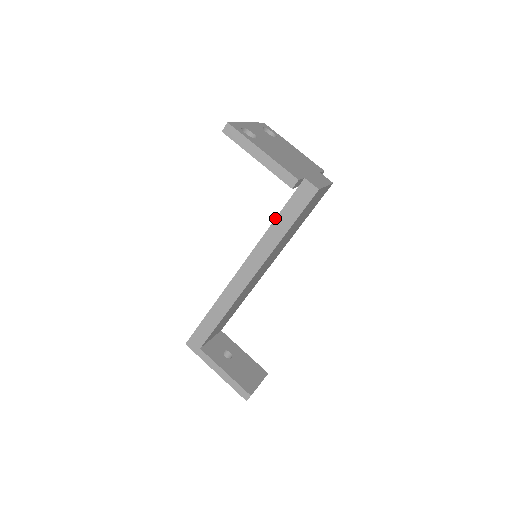
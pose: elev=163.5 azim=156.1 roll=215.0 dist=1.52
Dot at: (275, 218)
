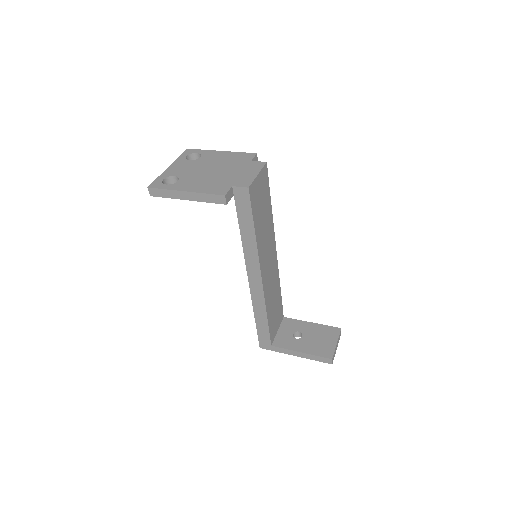
Dot at: (239, 228)
